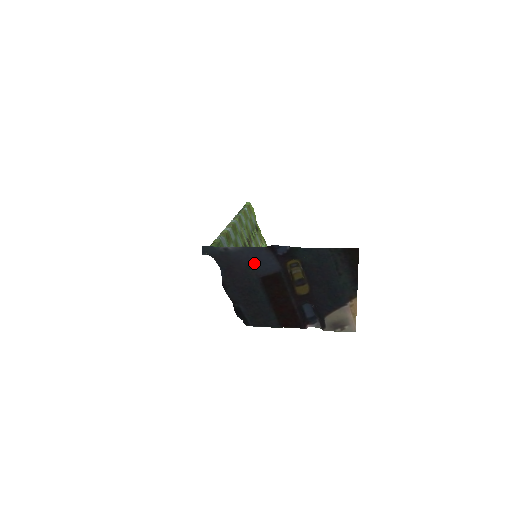
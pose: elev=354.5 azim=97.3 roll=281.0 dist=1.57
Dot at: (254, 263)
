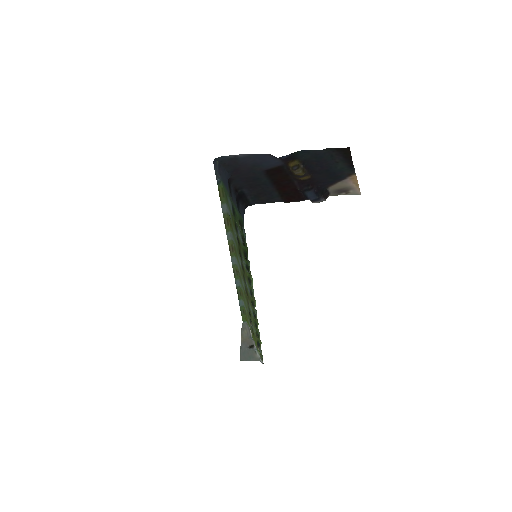
Dot at: (259, 163)
